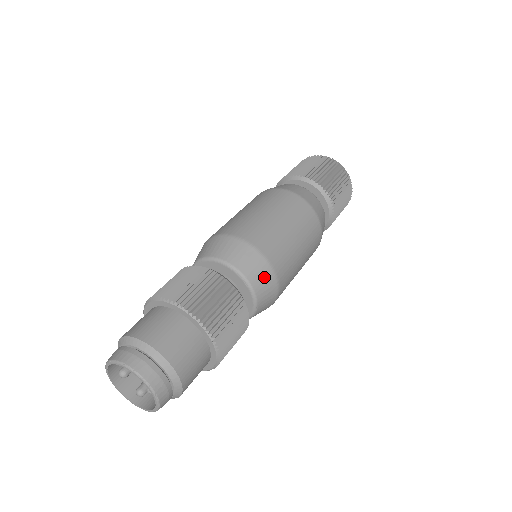
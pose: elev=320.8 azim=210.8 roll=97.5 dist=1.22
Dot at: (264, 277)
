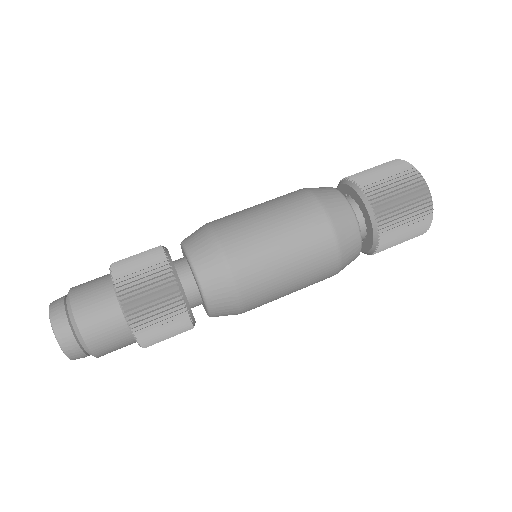
Dot at: (228, 314)
